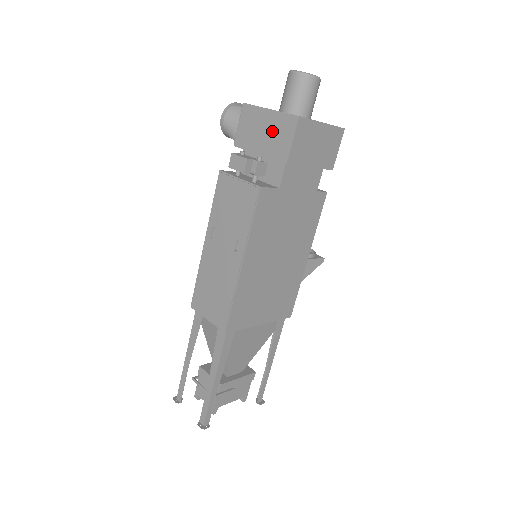
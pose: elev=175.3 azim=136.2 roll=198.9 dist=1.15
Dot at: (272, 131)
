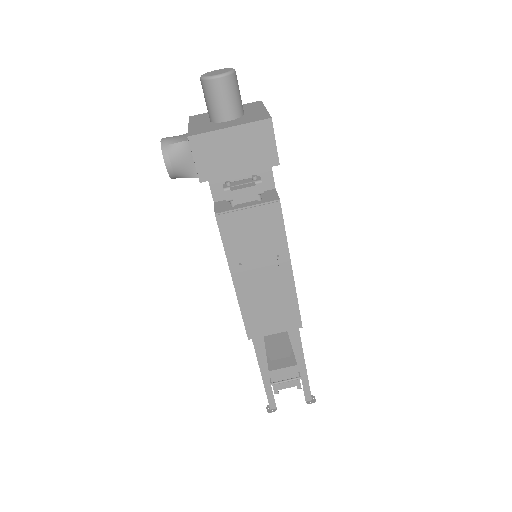
Dot at: (245, 146)
